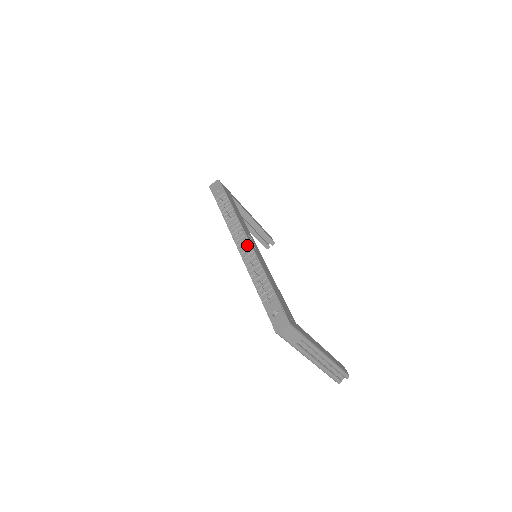
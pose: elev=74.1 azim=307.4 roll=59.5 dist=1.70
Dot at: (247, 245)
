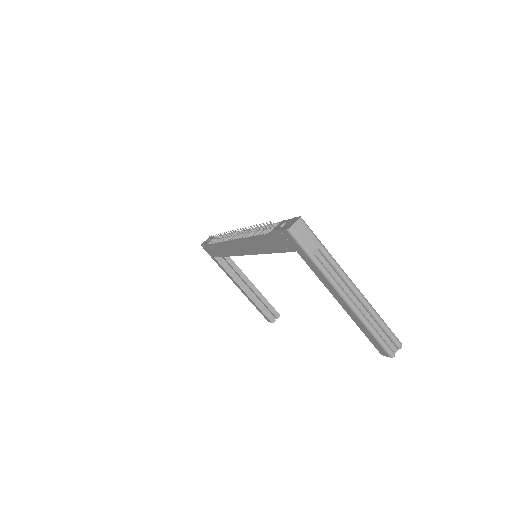
Dot at: occluded
